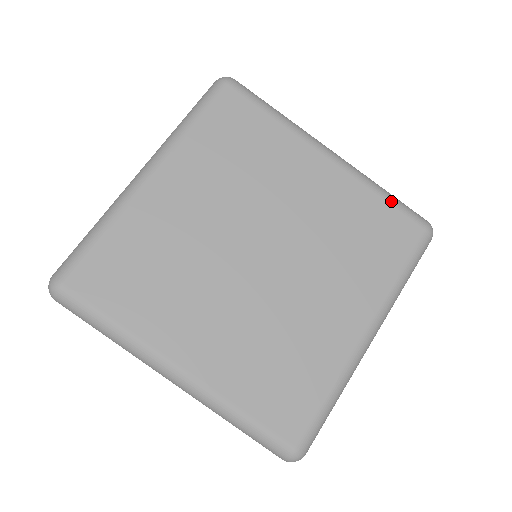
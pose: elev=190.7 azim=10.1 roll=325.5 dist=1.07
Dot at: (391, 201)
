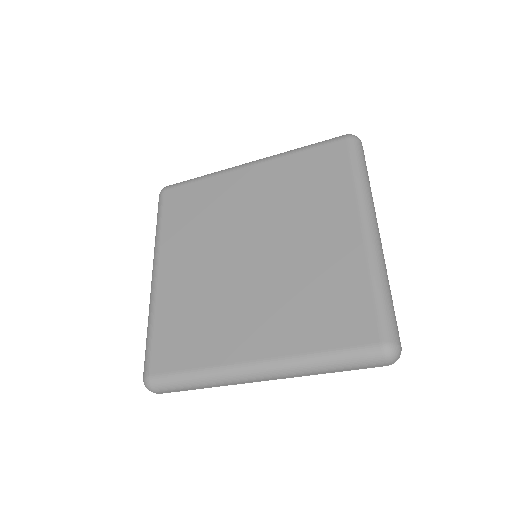
Dot at: (376, 296)
